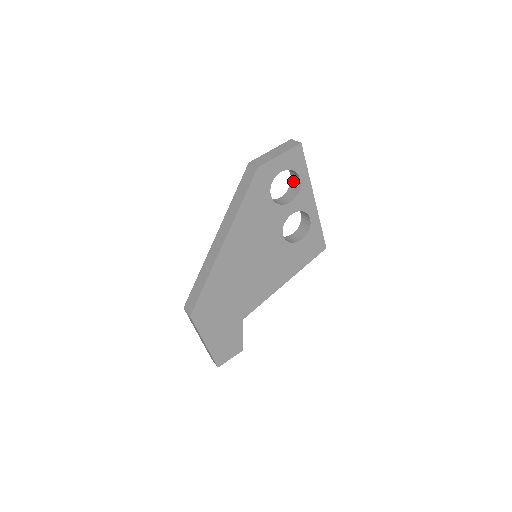
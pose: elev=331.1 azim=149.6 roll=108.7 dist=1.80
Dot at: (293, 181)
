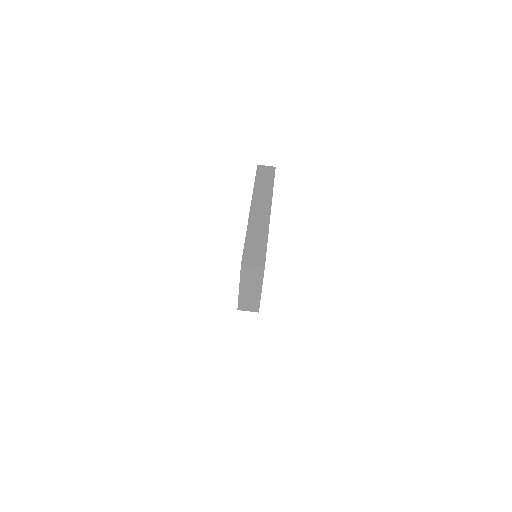
Dot at: occluded
